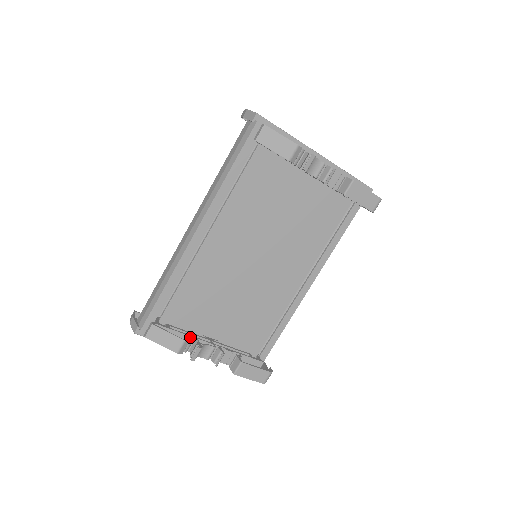
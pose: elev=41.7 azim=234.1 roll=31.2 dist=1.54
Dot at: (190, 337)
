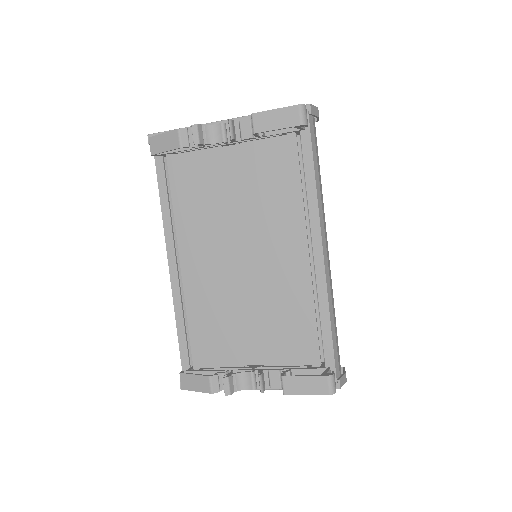
Dot at: (225, 372)
